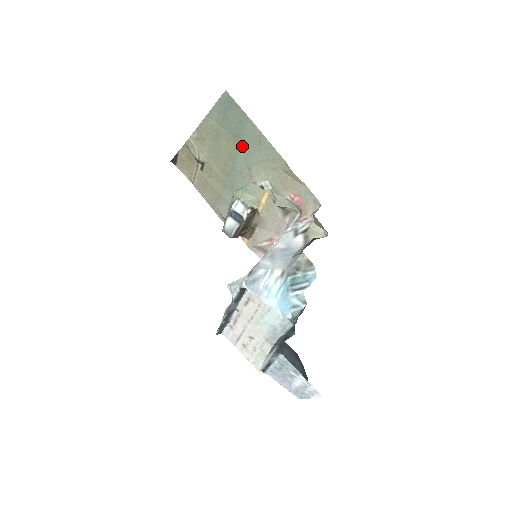
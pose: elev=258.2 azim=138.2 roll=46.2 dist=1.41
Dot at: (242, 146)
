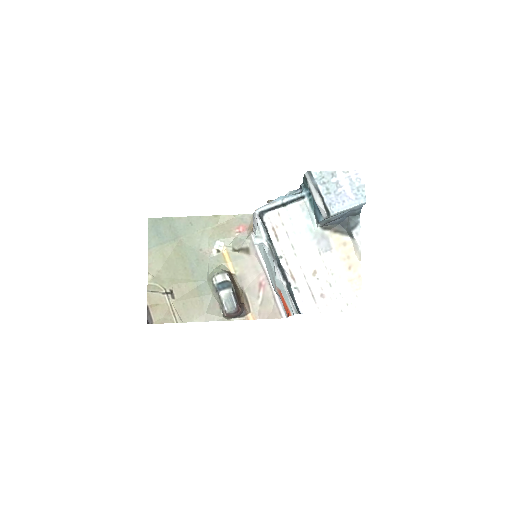
Dot at: (184, 241)
